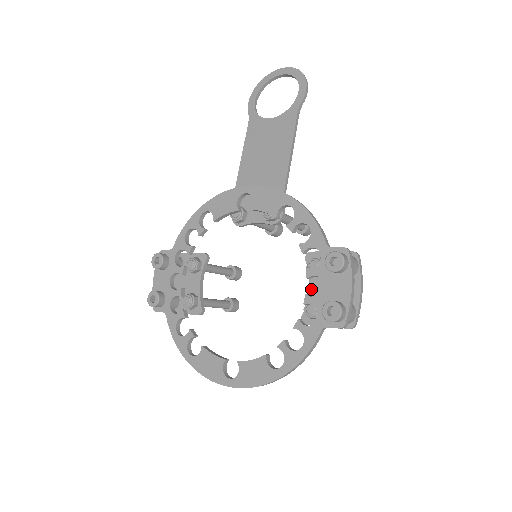
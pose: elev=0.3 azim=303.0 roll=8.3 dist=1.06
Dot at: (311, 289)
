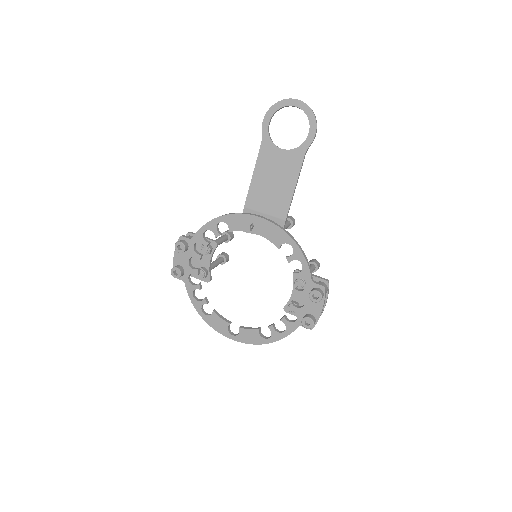
Dot at: (293, 293)
